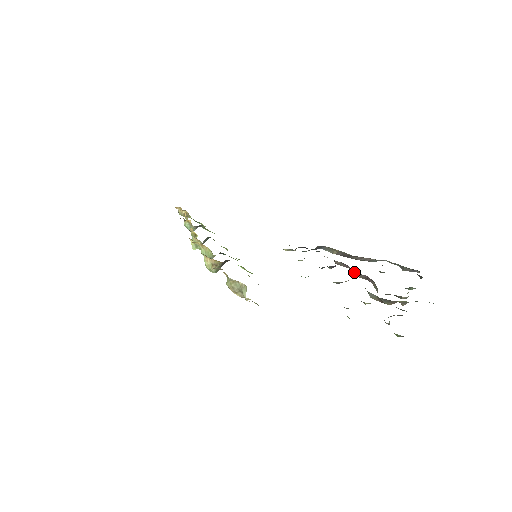
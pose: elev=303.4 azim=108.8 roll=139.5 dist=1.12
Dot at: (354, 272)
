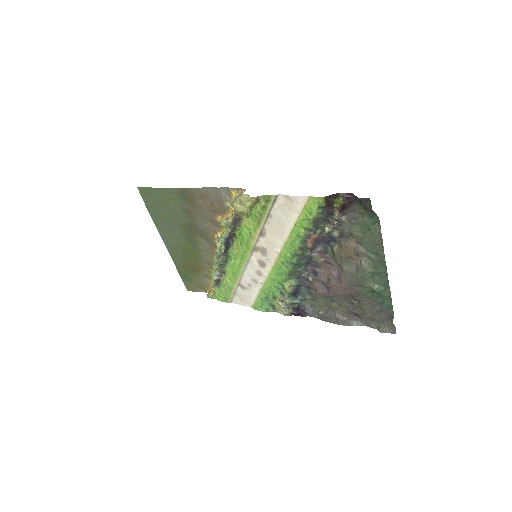
Dot at: (329, 280)
